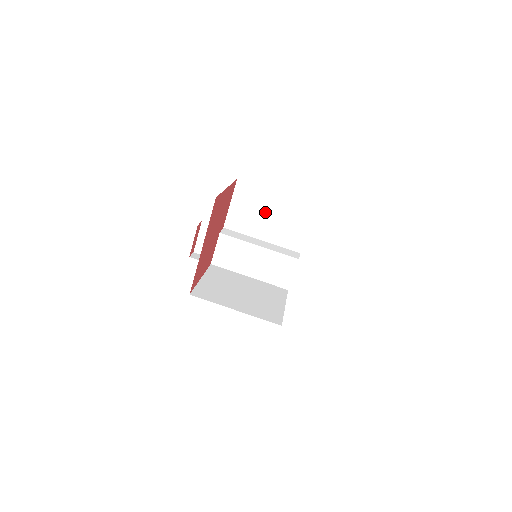
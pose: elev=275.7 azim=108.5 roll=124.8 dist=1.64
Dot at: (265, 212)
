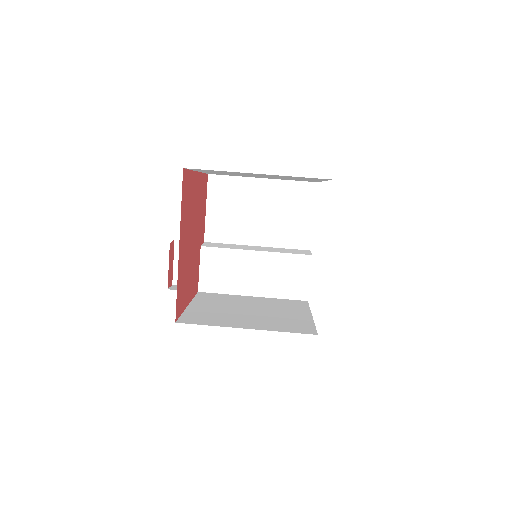
Dot at: (253, 208)
